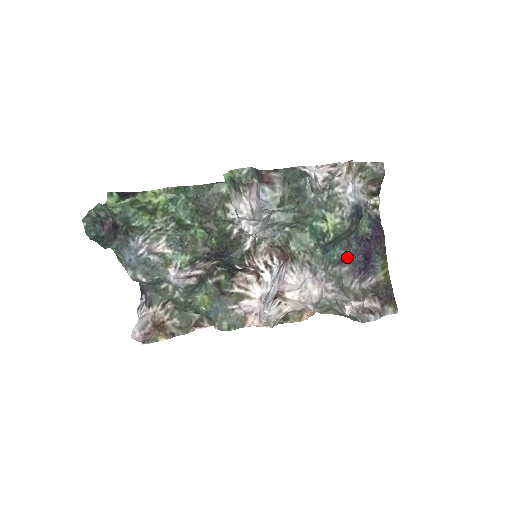
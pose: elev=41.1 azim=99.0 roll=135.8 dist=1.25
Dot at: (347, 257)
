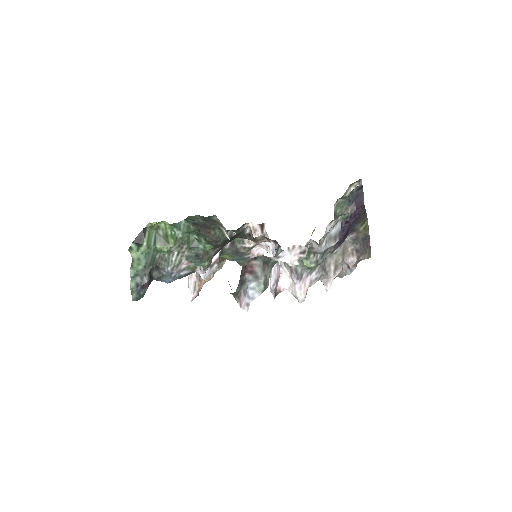
Dot at: occluded
